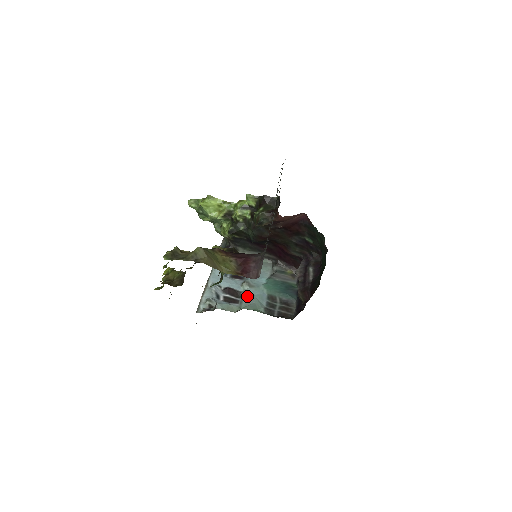
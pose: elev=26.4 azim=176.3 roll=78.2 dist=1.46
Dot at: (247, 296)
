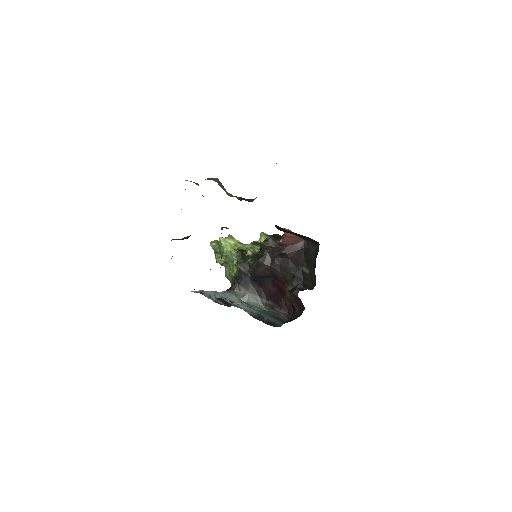
Dot at: (237, 306)
